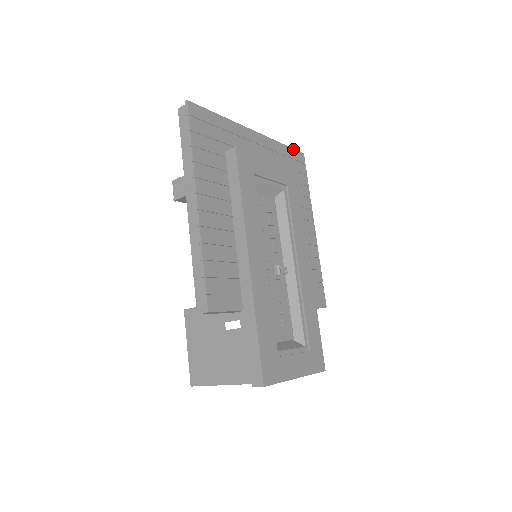
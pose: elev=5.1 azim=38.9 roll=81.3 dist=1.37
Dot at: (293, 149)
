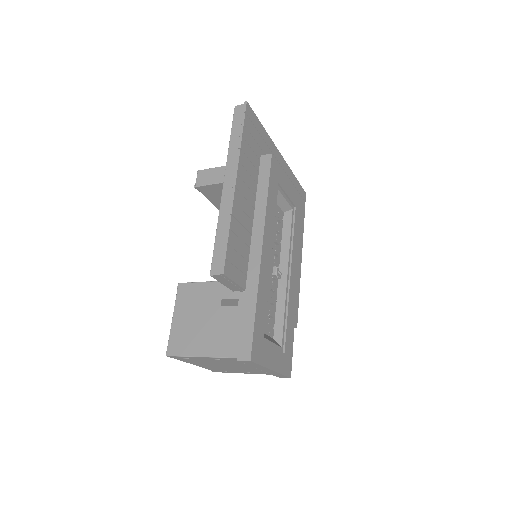
Dot at: (300, 185)
